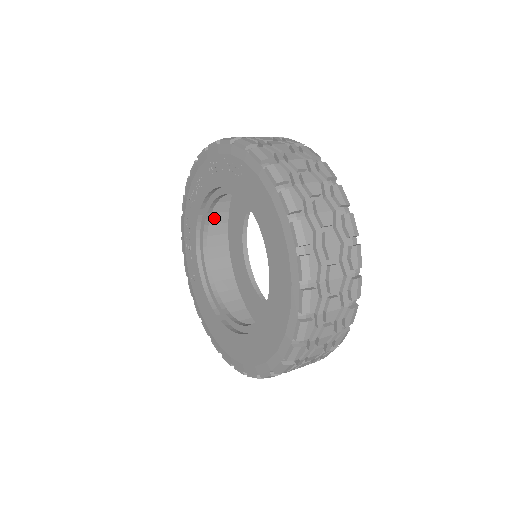
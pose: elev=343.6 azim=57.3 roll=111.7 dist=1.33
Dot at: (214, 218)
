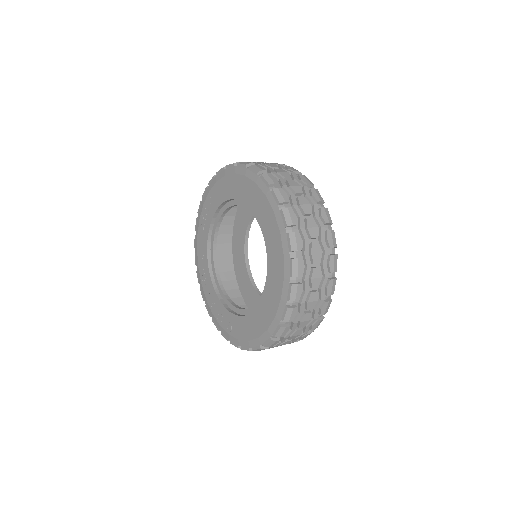
Dot at: occluded
